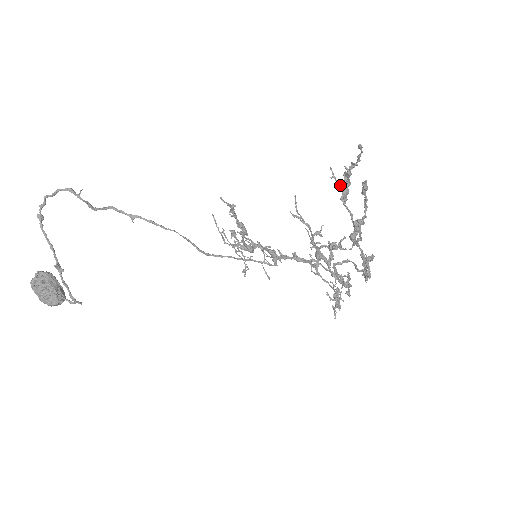
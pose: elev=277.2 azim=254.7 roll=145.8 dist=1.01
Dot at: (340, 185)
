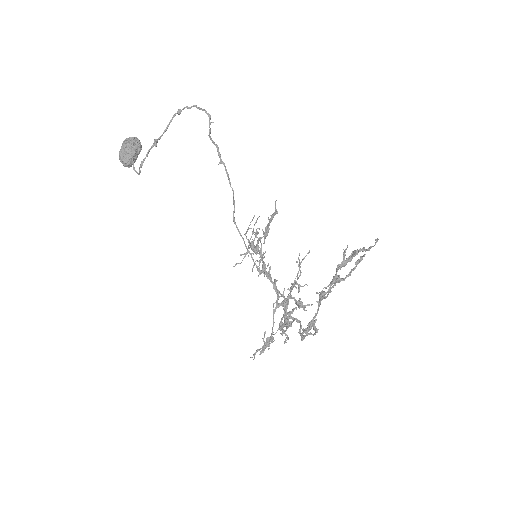
Dot at: occluded
